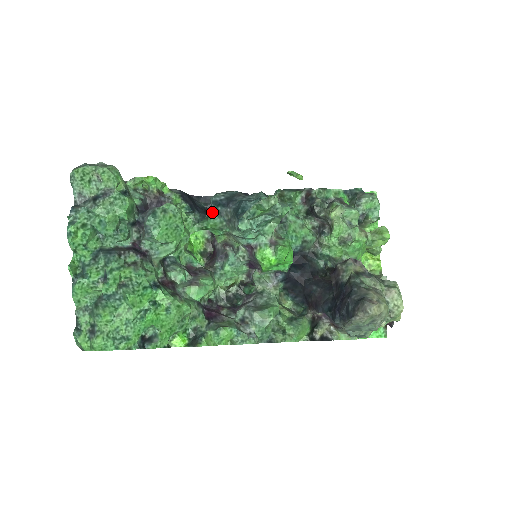
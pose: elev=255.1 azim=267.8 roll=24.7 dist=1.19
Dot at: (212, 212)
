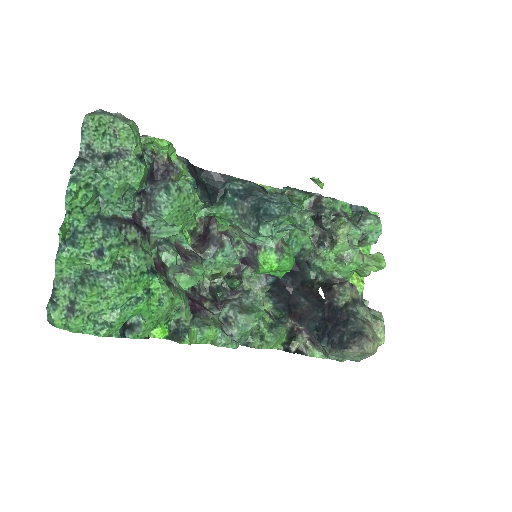
Dot at: (226, 200)
